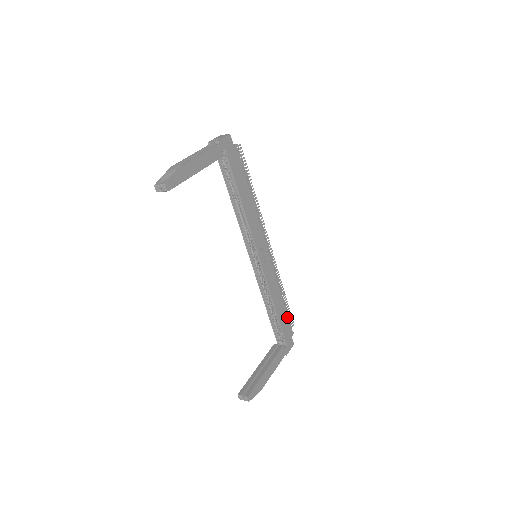
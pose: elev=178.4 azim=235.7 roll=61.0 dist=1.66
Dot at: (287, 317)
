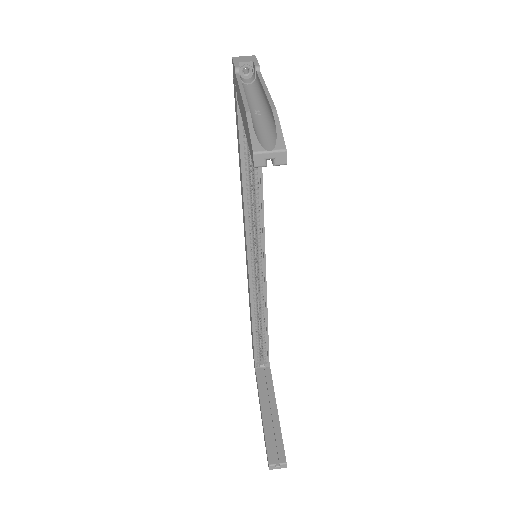
Dot at: occluded
